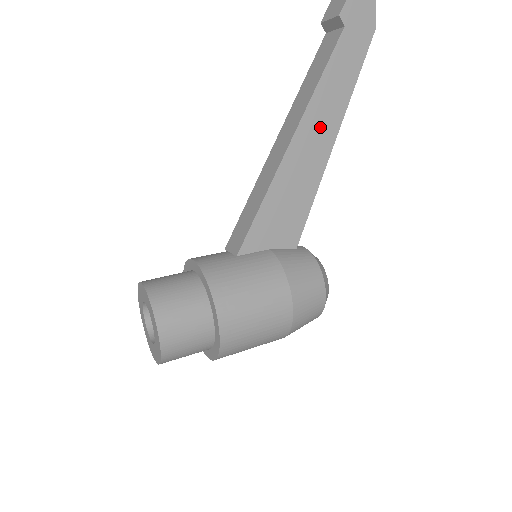
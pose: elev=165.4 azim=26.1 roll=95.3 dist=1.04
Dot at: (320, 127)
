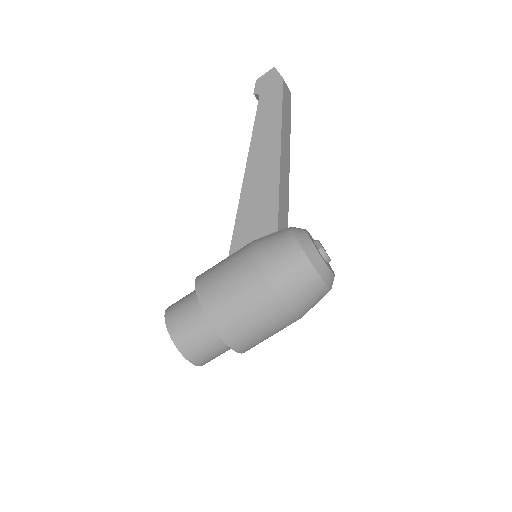
Dot at: (265, 149)
